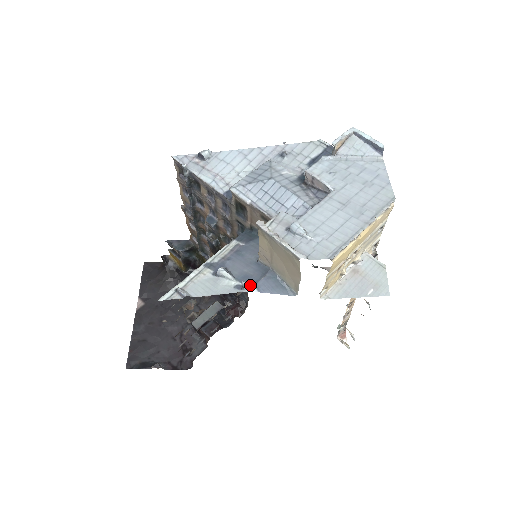
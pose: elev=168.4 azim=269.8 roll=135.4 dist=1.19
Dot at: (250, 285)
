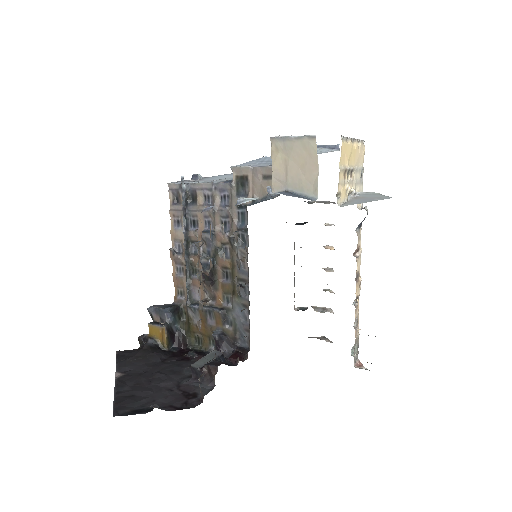
Dot at: occluded
